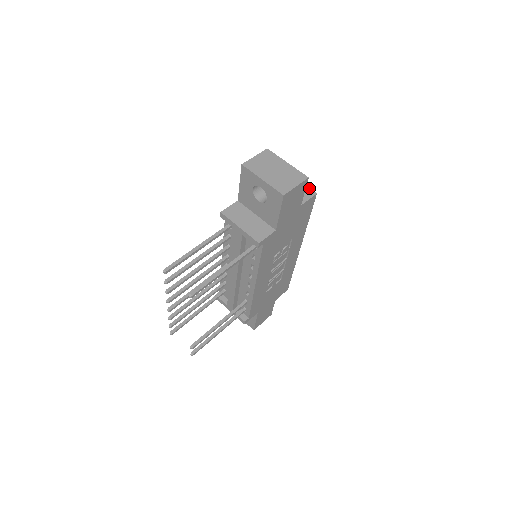
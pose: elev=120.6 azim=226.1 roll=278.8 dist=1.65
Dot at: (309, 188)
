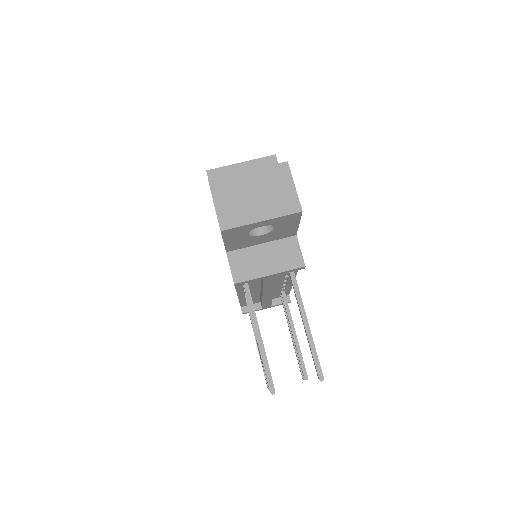
Dot at: (262, 158)
